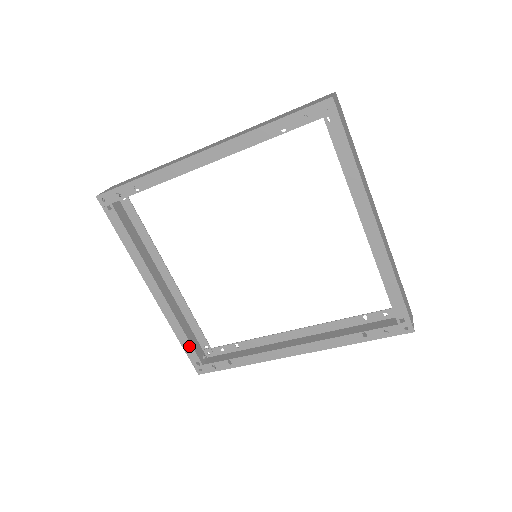
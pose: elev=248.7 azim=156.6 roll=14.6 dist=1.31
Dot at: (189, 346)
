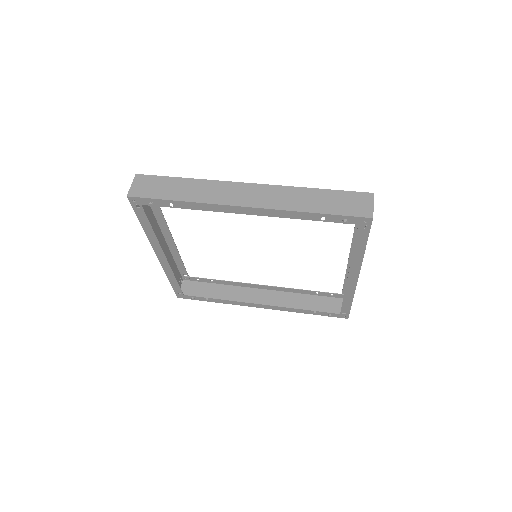
Dot at: (177, 285)
